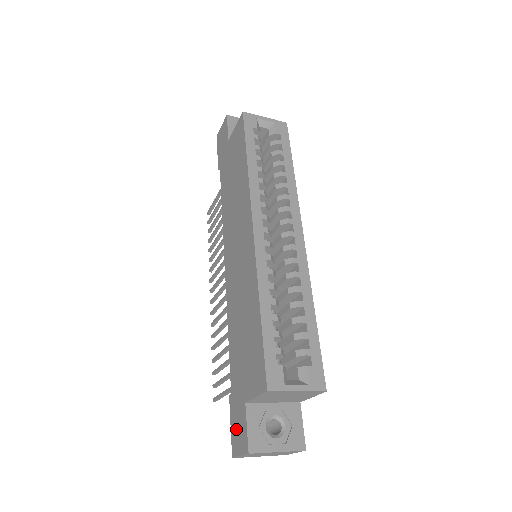
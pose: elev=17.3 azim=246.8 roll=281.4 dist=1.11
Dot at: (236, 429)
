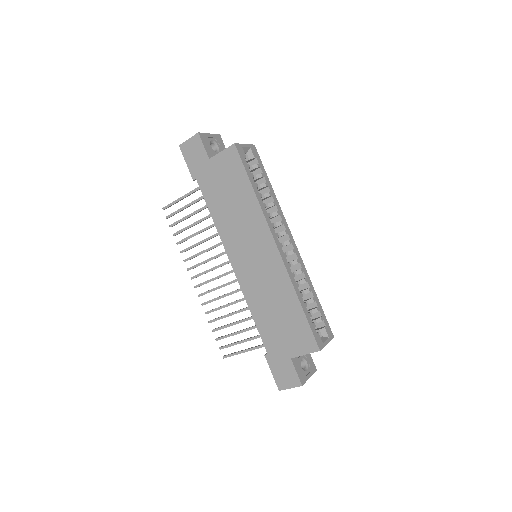
Dot at: (281, 374)
